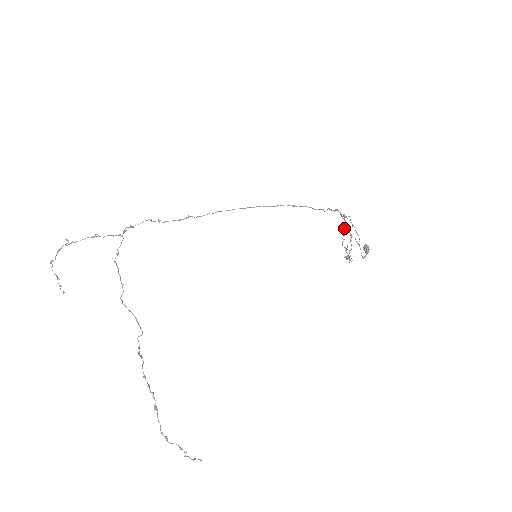
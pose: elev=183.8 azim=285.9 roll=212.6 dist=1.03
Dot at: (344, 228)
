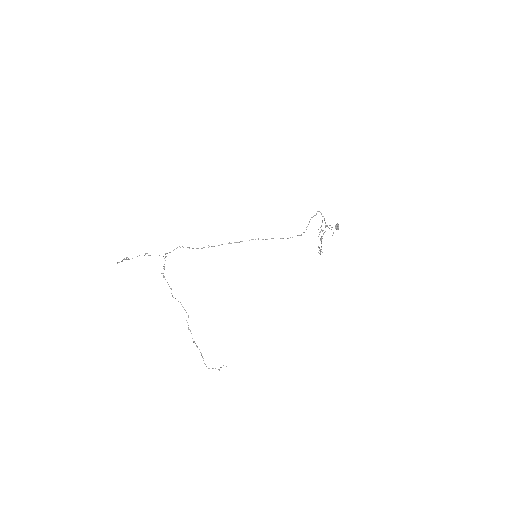
Dot at: (321, 226)
